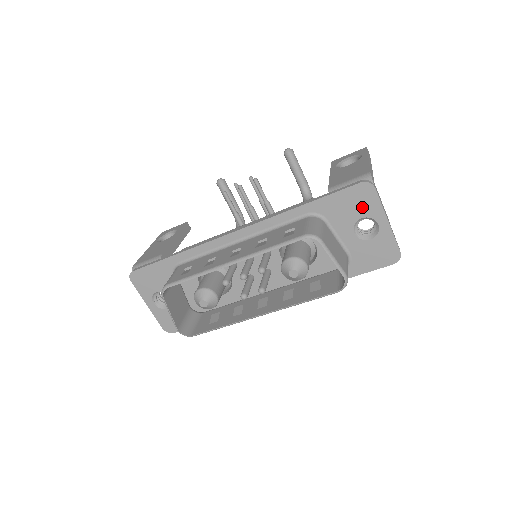
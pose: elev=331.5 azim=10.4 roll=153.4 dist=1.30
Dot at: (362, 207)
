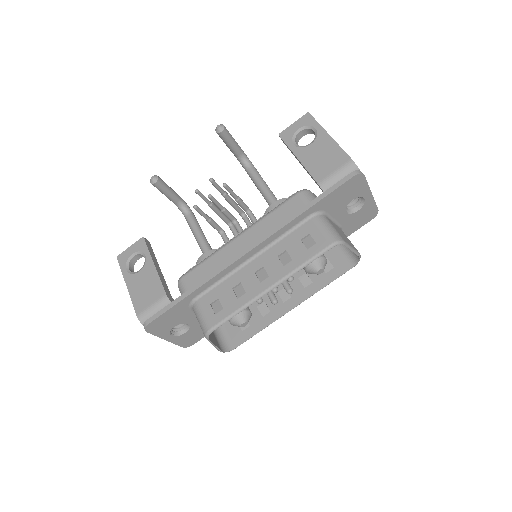
Dot at: (353, 192)
